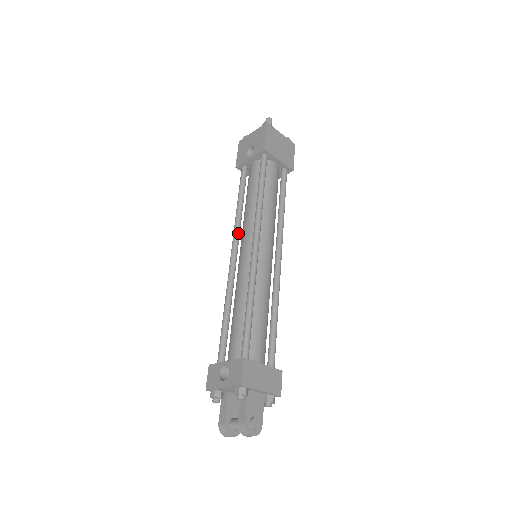
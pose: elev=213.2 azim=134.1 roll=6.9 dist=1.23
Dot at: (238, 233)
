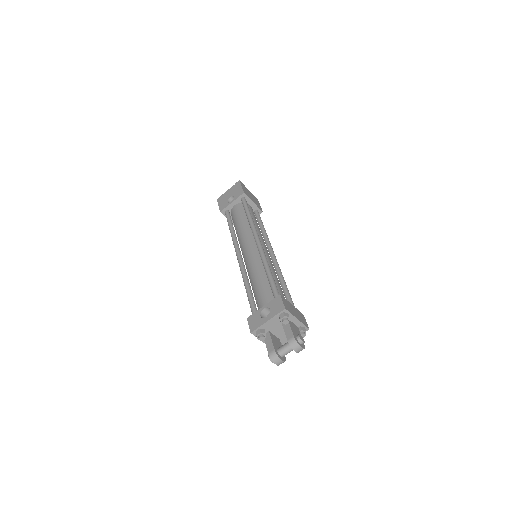
Dot at: (238, 244)
